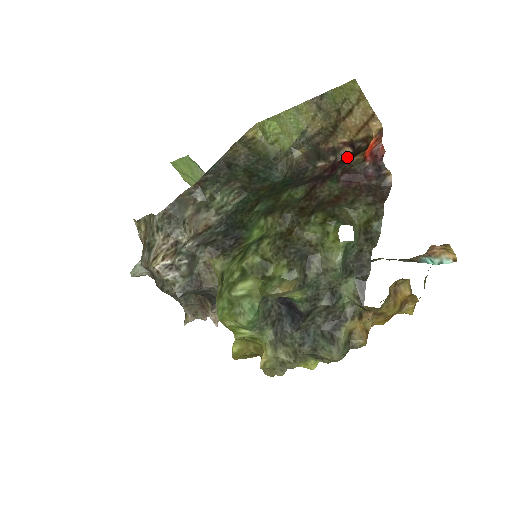
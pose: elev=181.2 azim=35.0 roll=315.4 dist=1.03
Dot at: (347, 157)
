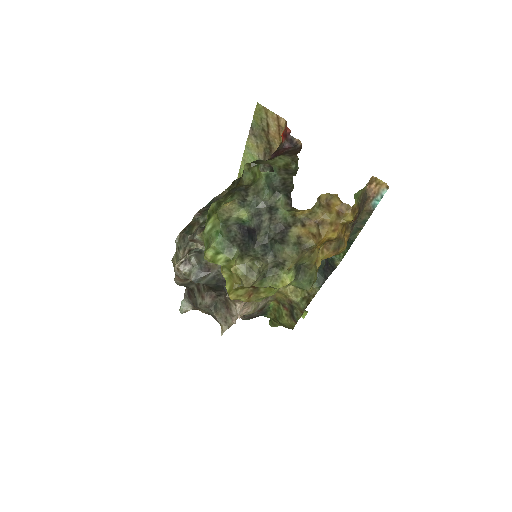
Dot at: occluded
